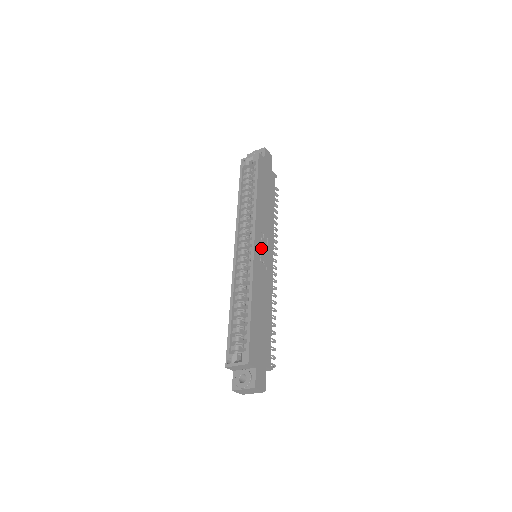
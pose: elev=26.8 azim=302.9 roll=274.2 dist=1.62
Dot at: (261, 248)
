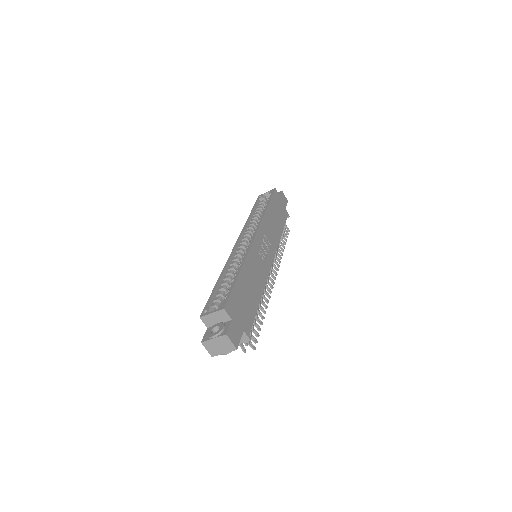
Dot at: (262, 245)
